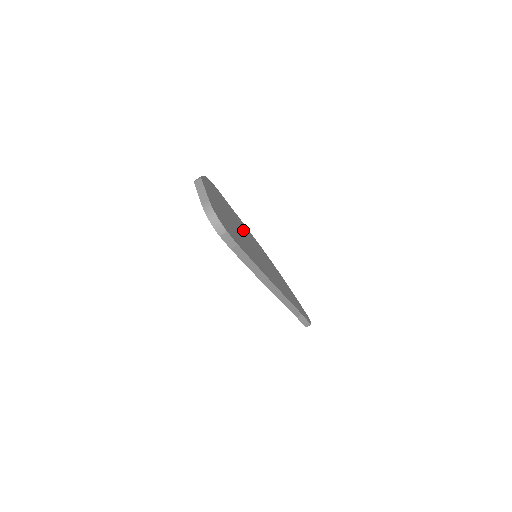
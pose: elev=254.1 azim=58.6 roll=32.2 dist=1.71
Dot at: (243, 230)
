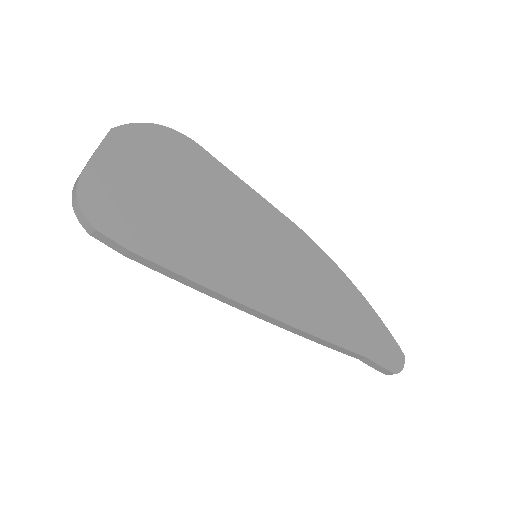
Dot at: (233, 211)
